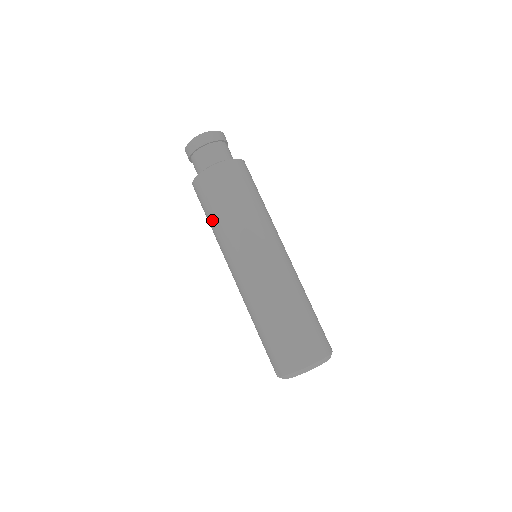
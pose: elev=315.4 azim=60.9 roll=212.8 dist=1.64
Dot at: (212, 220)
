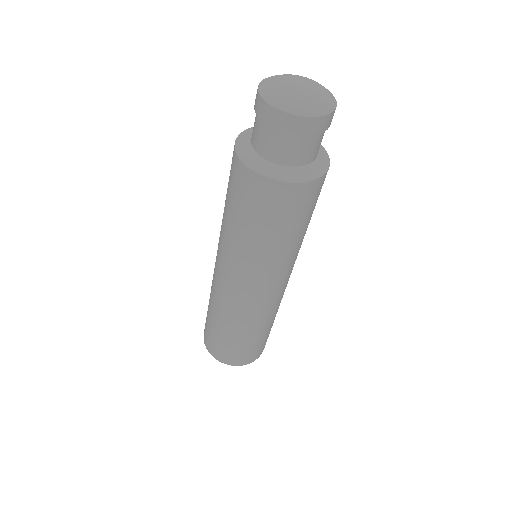
Dot at: (225, 206)
